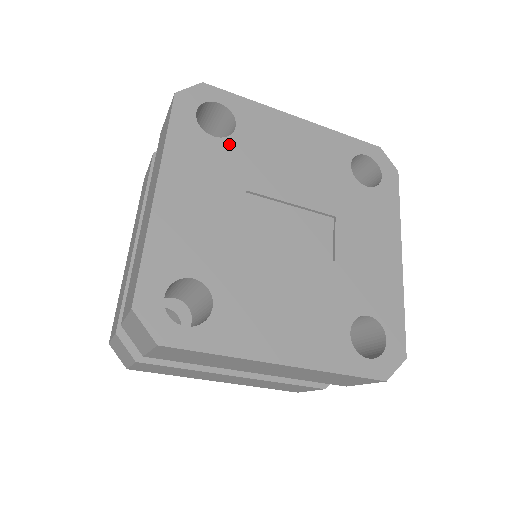
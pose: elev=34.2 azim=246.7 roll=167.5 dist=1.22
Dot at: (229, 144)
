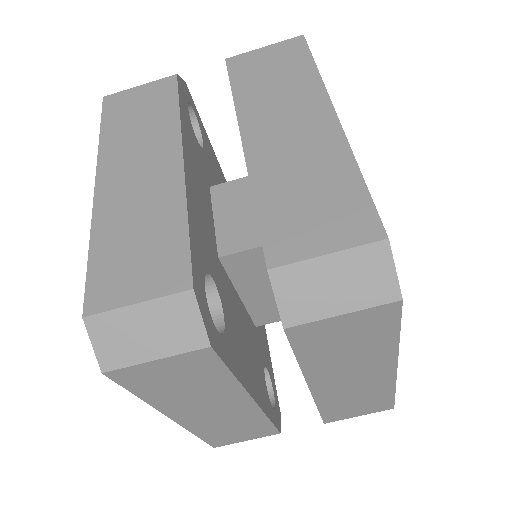
Dot at: occluded
